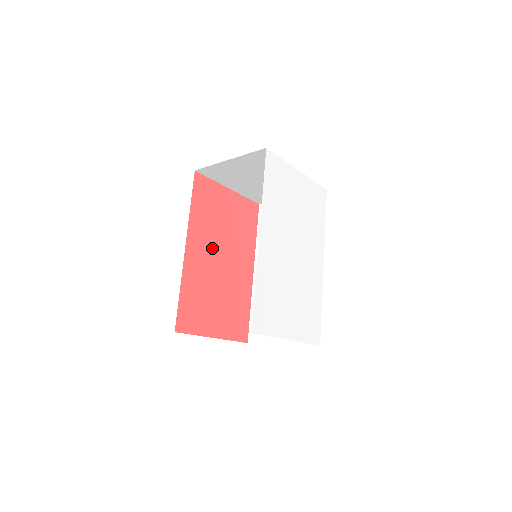
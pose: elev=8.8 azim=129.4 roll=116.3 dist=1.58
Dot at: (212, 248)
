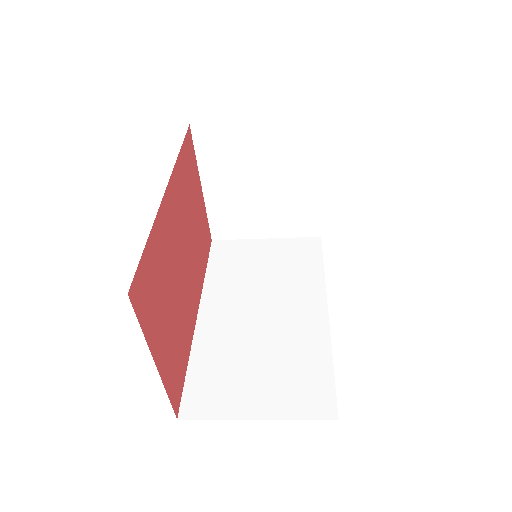
Dot at: (181, 229)
